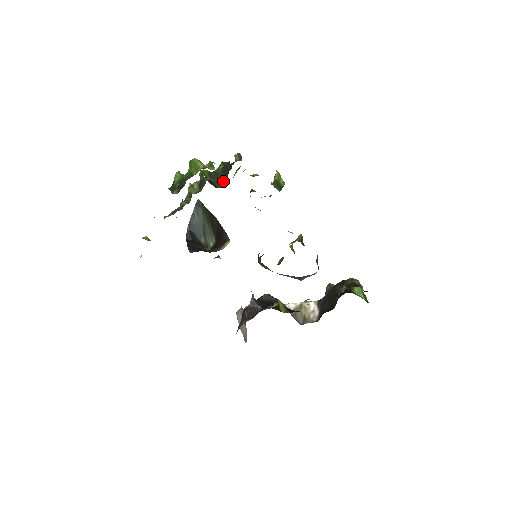
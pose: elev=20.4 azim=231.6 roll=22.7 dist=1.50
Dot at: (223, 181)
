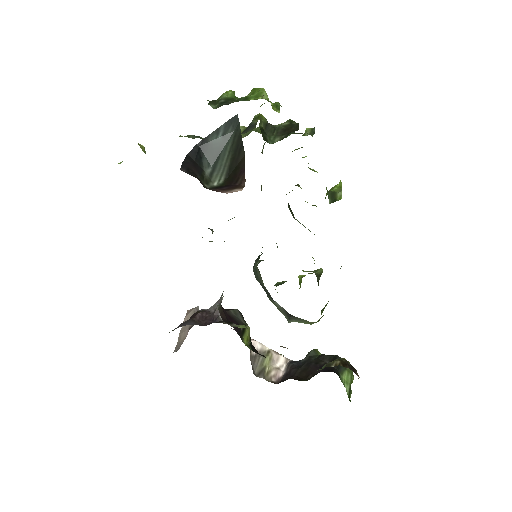
Dot at: (277, 139)
